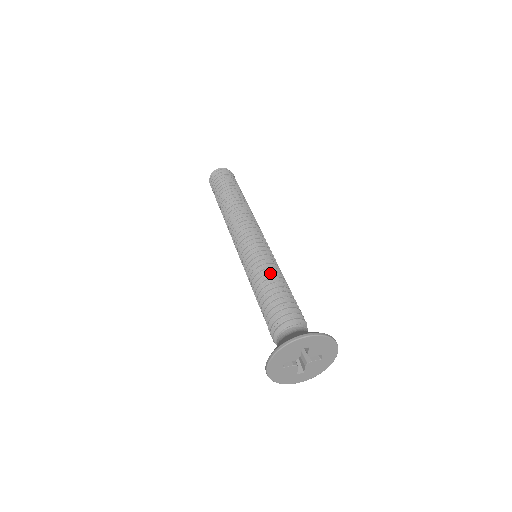
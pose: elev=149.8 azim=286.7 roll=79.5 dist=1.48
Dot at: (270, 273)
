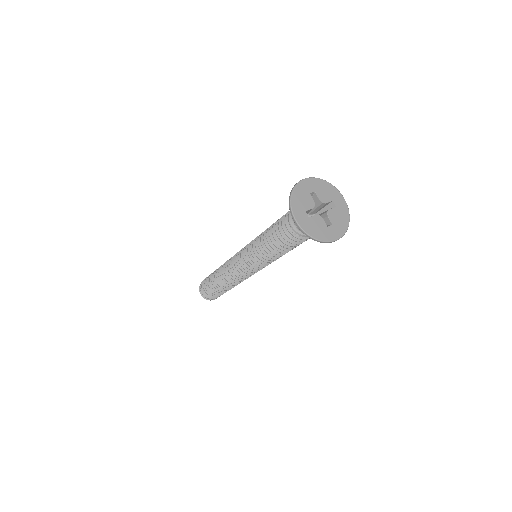
Dot at: occluded
